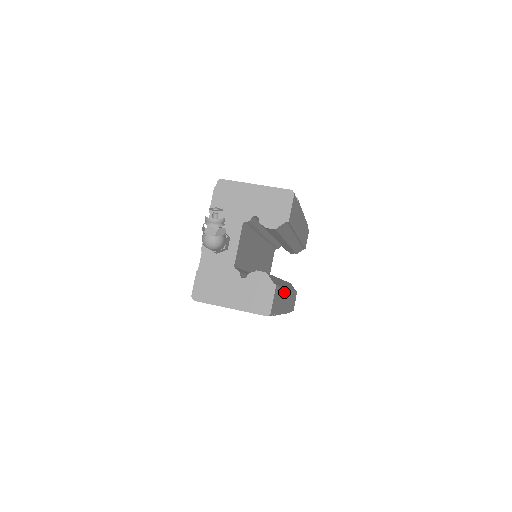
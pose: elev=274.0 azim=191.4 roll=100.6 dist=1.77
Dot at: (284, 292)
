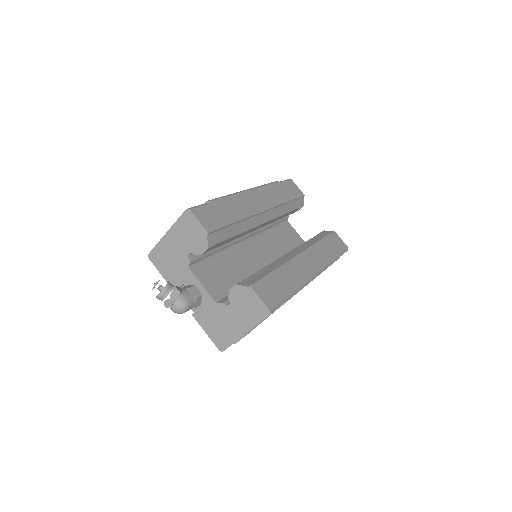
Dot at: (289, 267)
